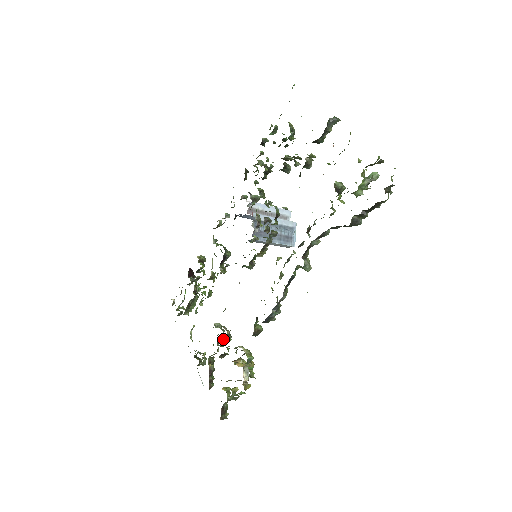
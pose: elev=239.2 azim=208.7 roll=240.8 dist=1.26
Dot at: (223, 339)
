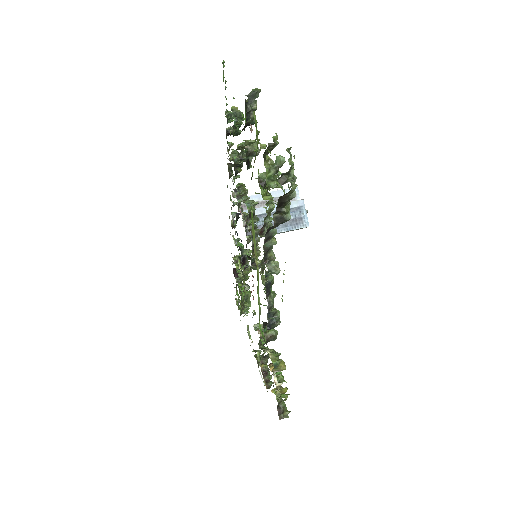
Dot at: (260, 342)
